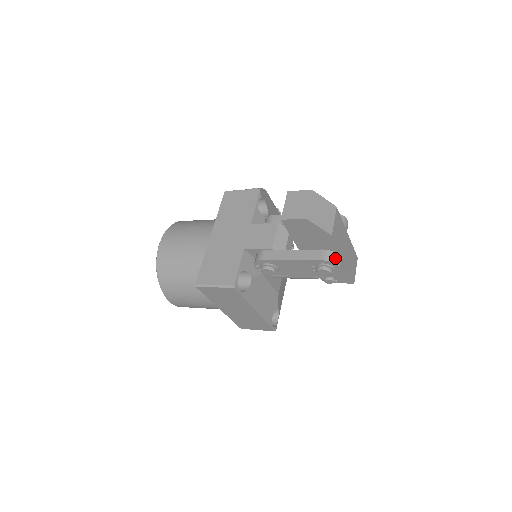
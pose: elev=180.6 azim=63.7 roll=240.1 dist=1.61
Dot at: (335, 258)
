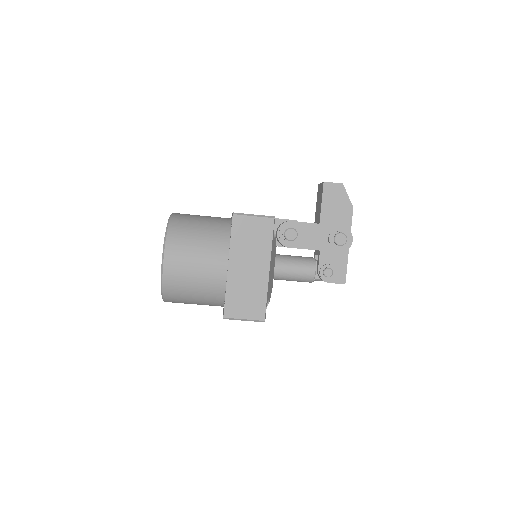
Dot at: (349, 232)
